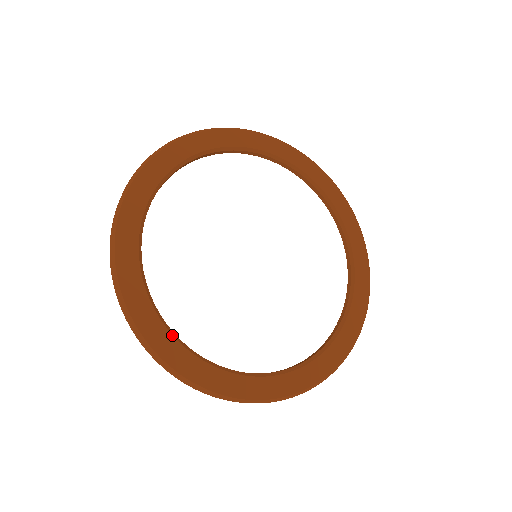
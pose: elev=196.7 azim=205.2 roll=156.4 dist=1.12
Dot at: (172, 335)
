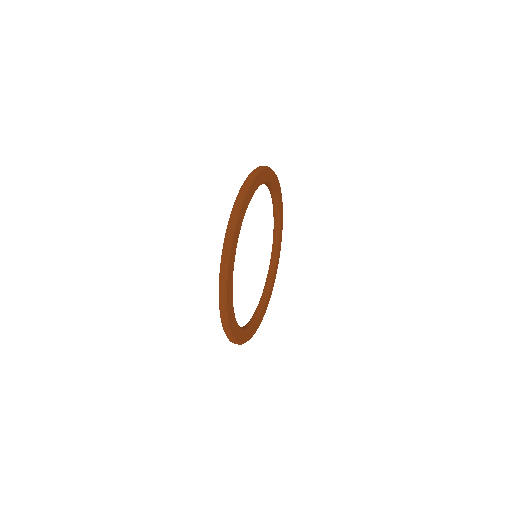
Dot at: (247, 330)
